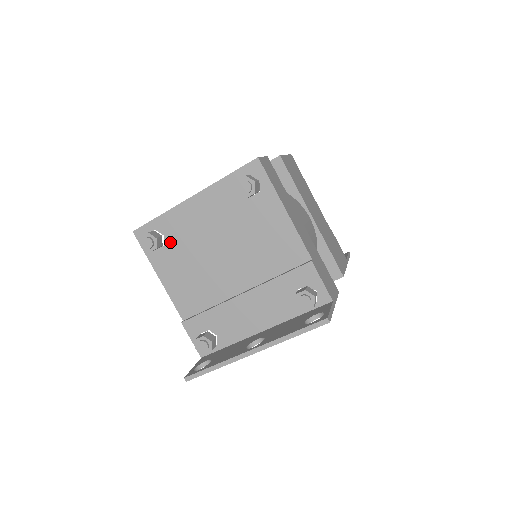
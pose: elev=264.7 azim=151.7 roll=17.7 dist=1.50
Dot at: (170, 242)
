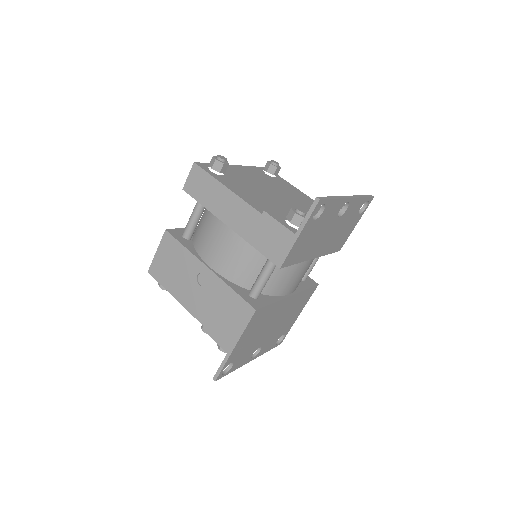
Dot at: (228, 176)
